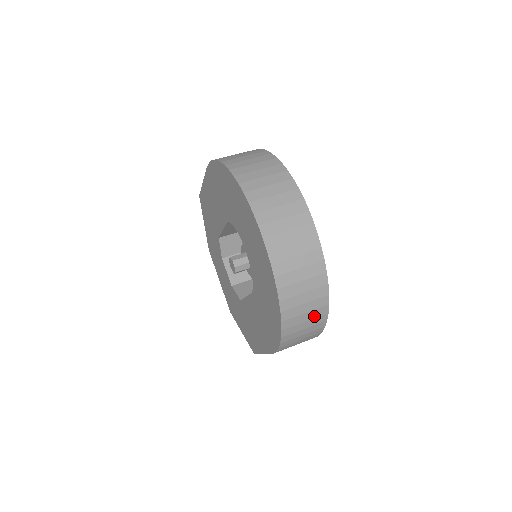
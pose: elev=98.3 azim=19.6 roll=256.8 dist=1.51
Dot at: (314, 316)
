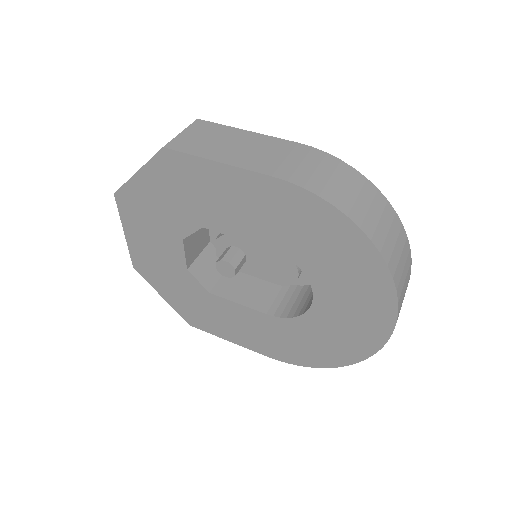
Dot at: occluded
